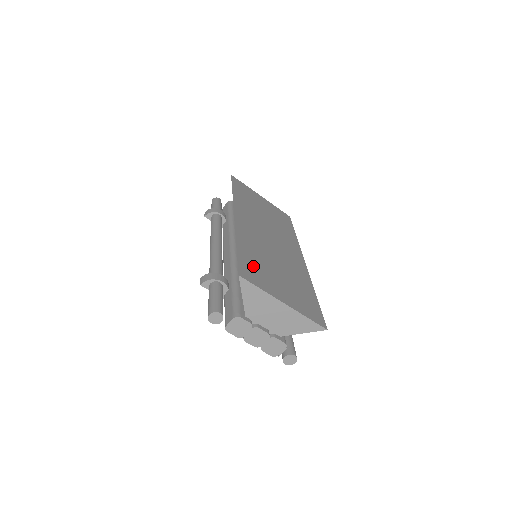
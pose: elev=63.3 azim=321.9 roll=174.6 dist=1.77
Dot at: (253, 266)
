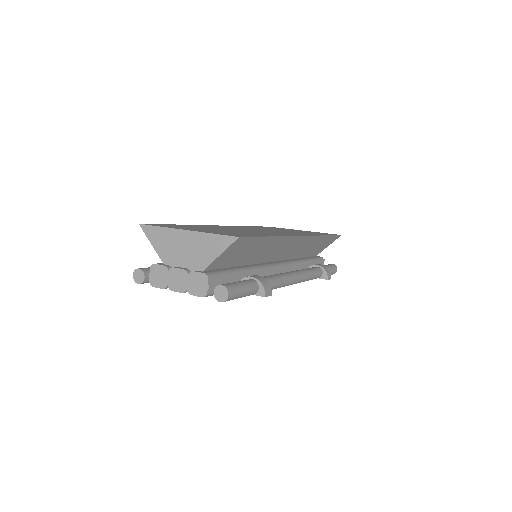
Dot at: (179, 226)
